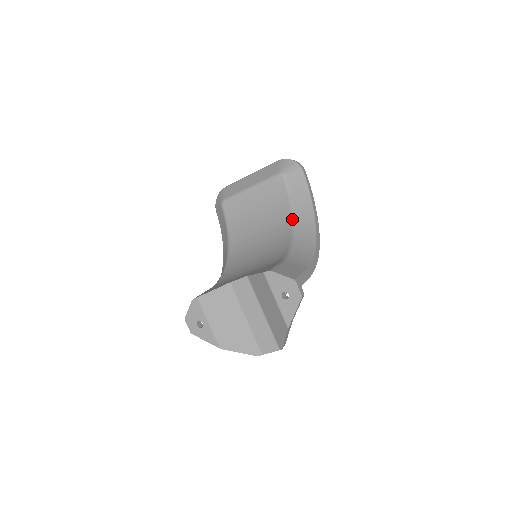
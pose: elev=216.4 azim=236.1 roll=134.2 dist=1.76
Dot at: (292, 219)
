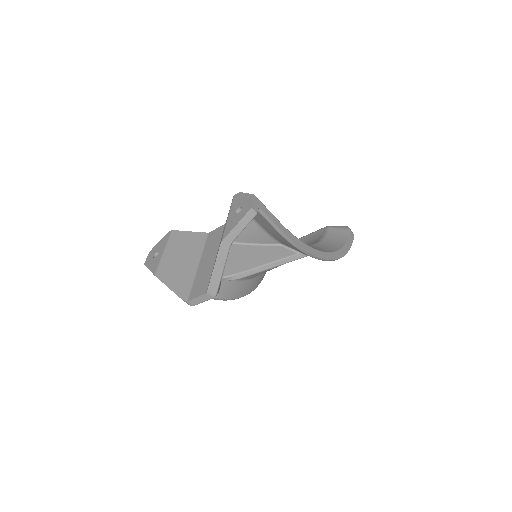
Dot at: occluded
